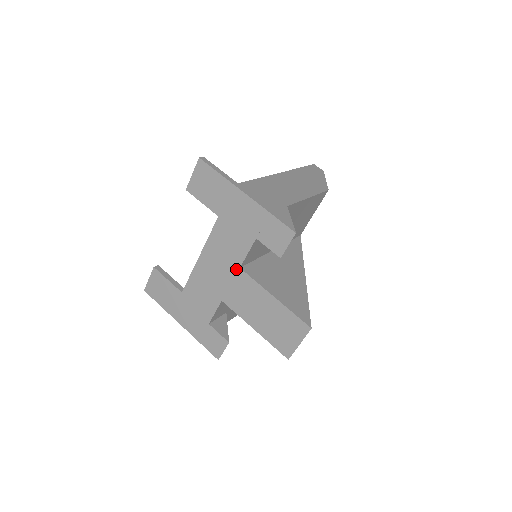
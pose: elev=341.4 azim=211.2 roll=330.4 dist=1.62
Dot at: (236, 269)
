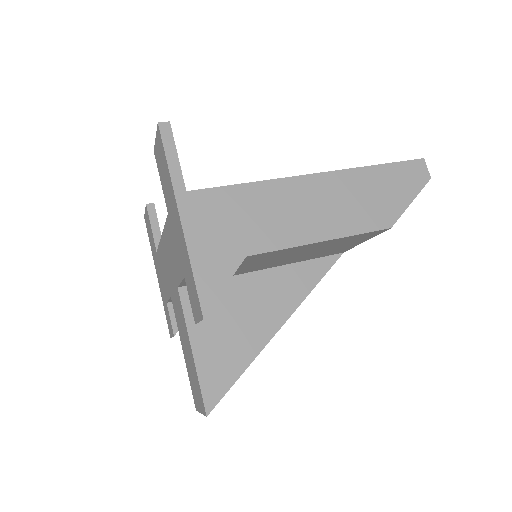
Dot at: (176, 284)
